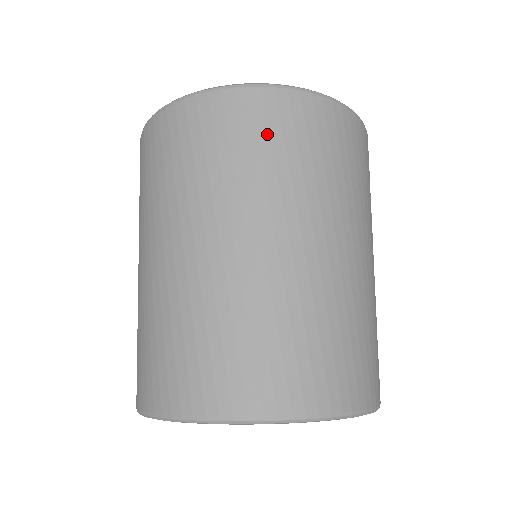
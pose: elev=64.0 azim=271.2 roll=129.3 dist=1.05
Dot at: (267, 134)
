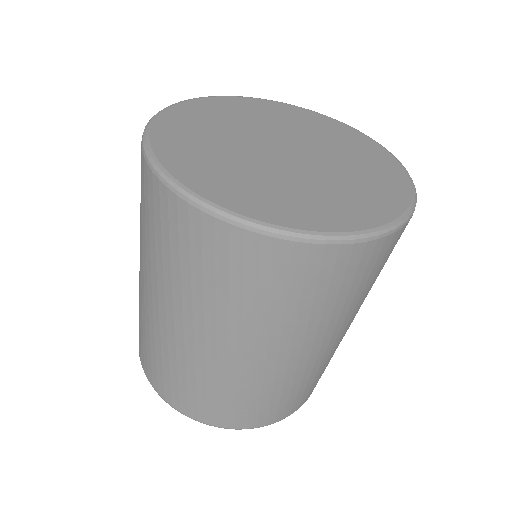
Dot at: (314, 287)
